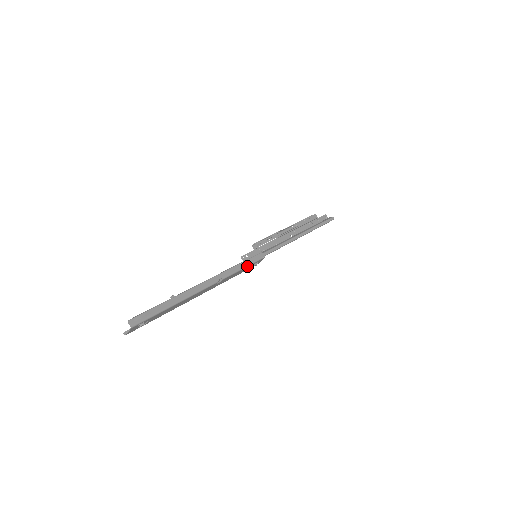
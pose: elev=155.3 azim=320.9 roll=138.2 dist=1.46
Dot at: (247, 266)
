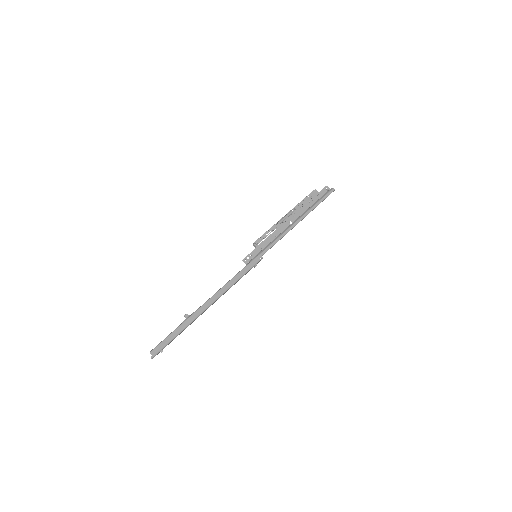
Dot at: occluded
